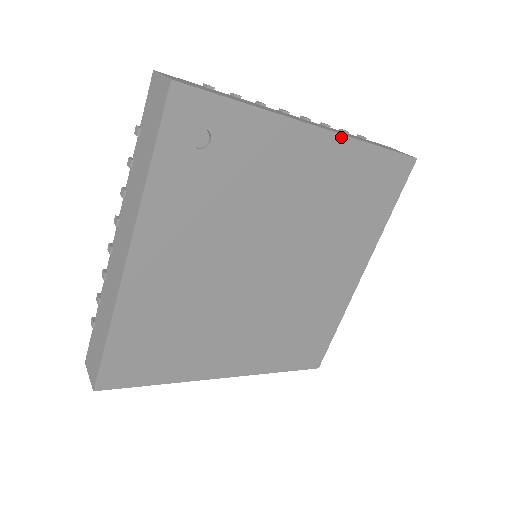
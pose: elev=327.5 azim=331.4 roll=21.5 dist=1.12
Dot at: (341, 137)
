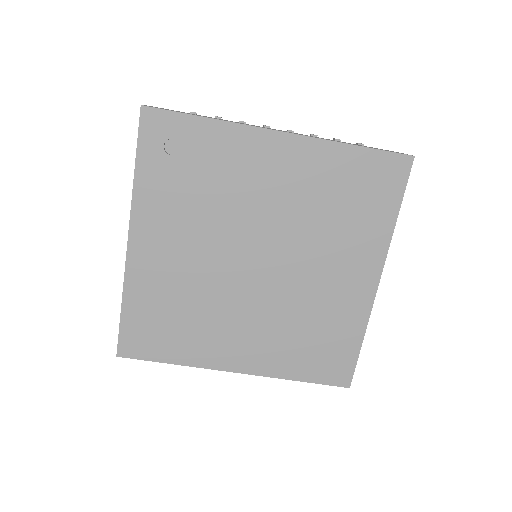
Dot at: (308, 139)
